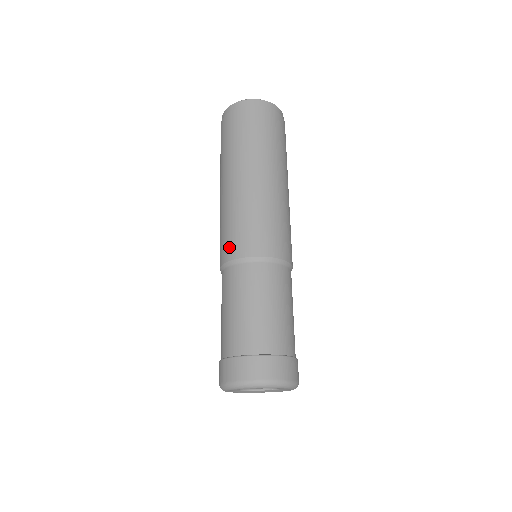
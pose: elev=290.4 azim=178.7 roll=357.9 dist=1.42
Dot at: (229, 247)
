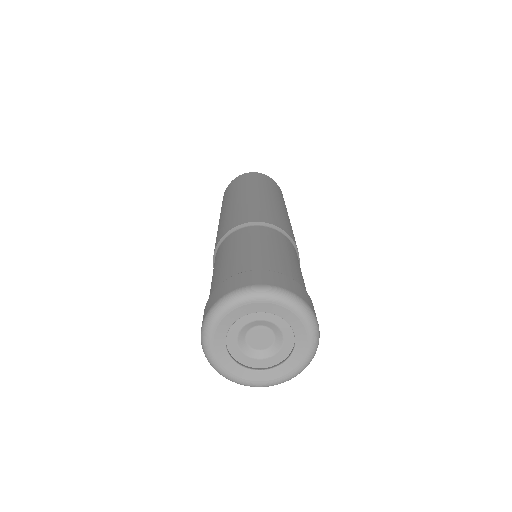
Dot at: (240, 219)
